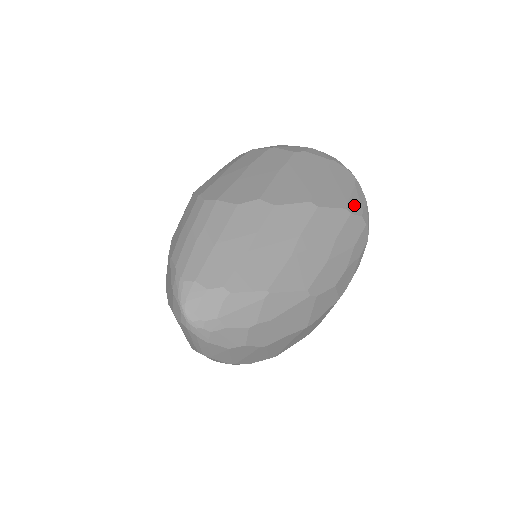
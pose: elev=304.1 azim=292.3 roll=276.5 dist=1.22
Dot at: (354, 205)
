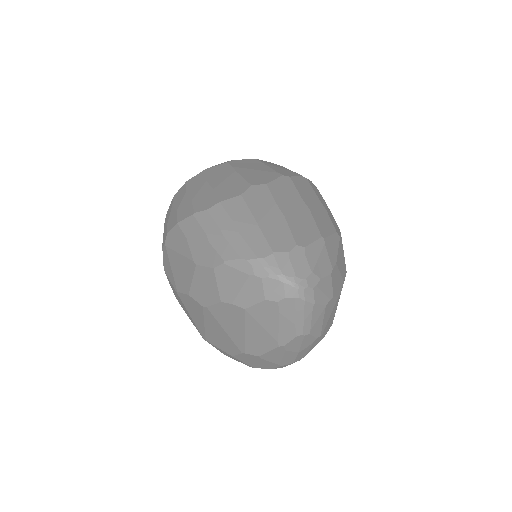
Dot at: occluded
